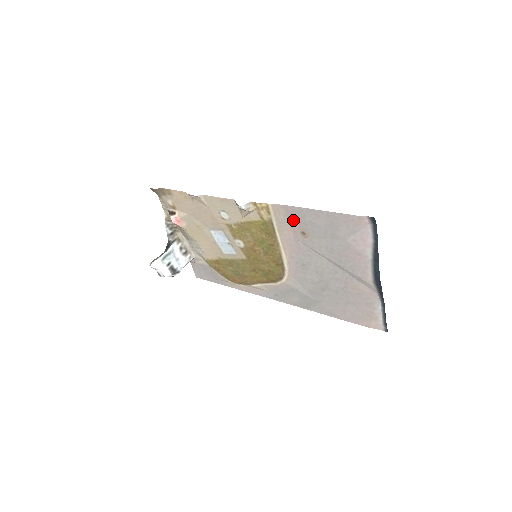
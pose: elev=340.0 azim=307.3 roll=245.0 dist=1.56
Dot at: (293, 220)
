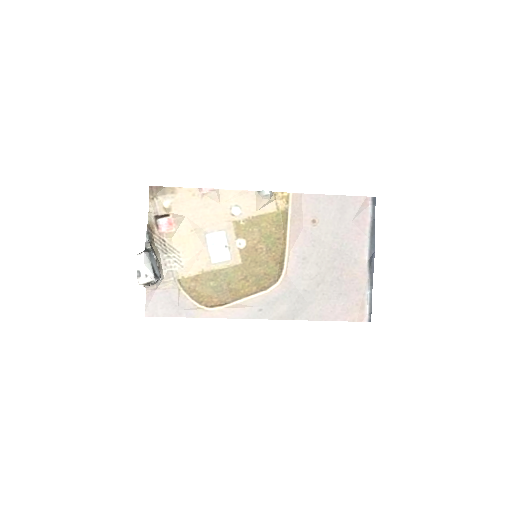
Dot at: (308, 208)
